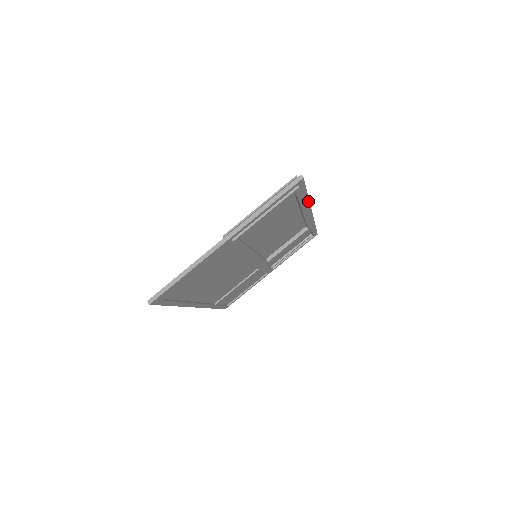
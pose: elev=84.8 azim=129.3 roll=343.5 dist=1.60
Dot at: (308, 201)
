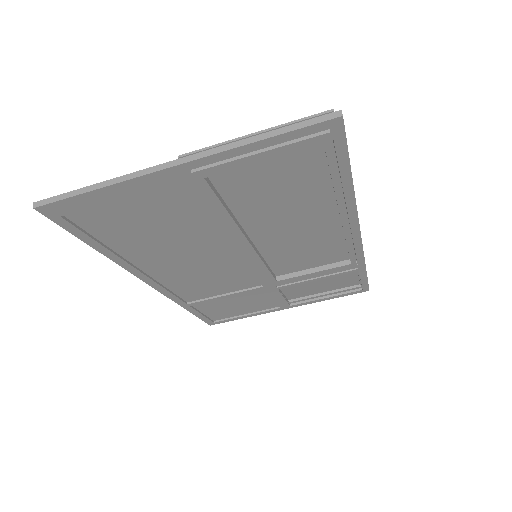
Dot at: (353, 196)
